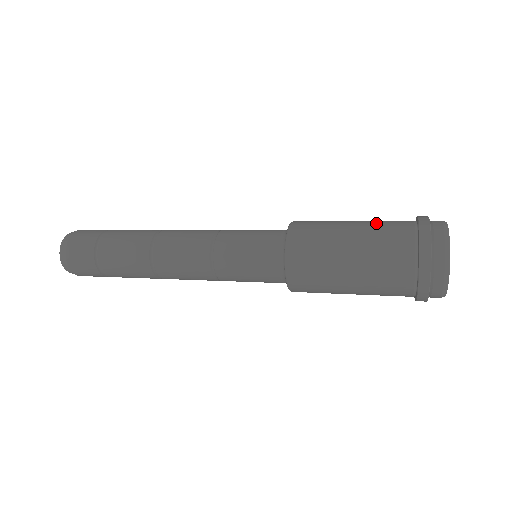
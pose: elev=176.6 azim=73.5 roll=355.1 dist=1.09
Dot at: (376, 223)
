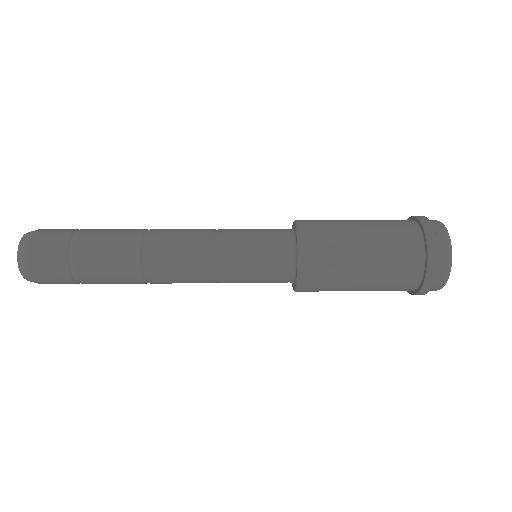
Dot at: occluded
